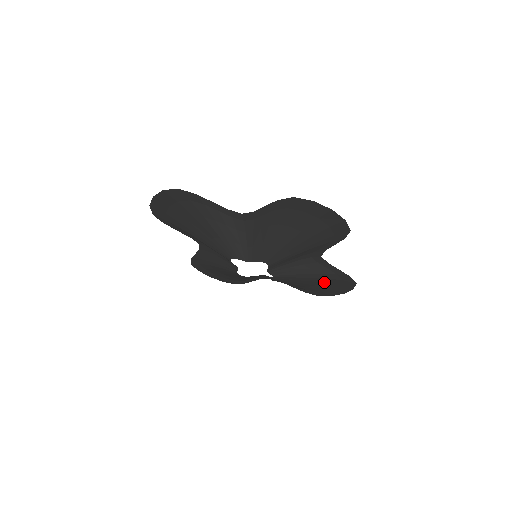
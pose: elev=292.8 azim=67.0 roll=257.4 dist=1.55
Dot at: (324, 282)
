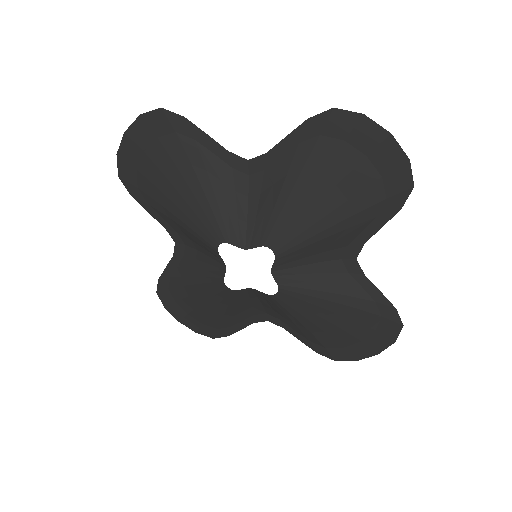
Dot at: (353, 318)
